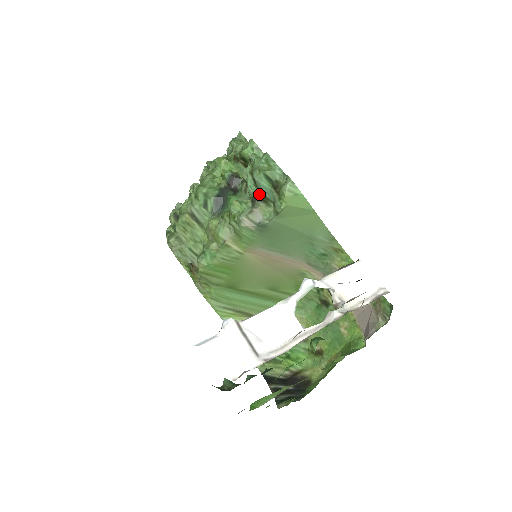
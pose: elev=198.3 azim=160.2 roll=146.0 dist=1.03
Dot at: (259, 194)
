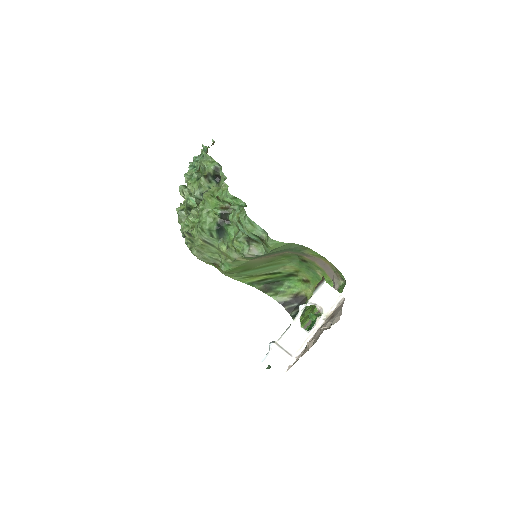
Dot at: (251, 239)
